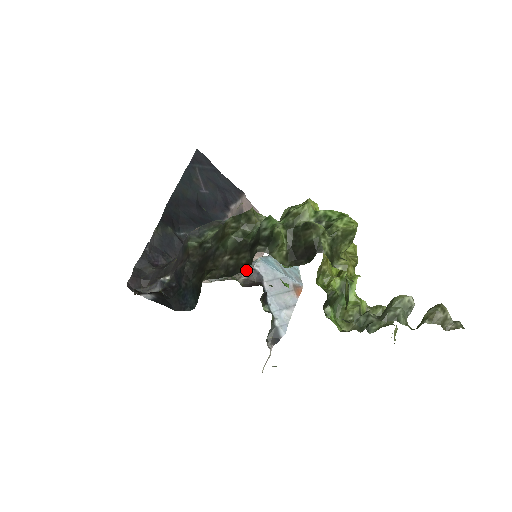
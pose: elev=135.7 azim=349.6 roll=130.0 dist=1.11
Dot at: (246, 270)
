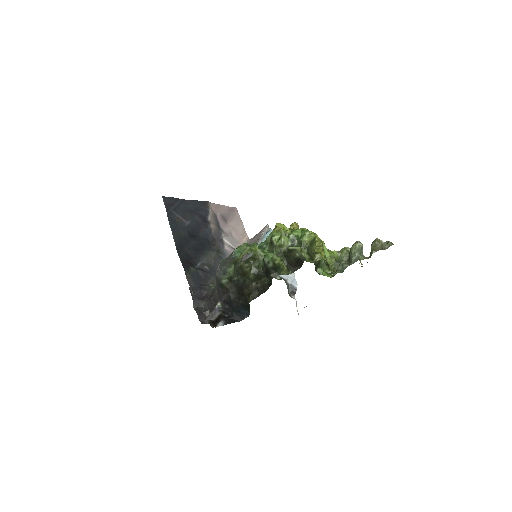
Dot at: occluded
